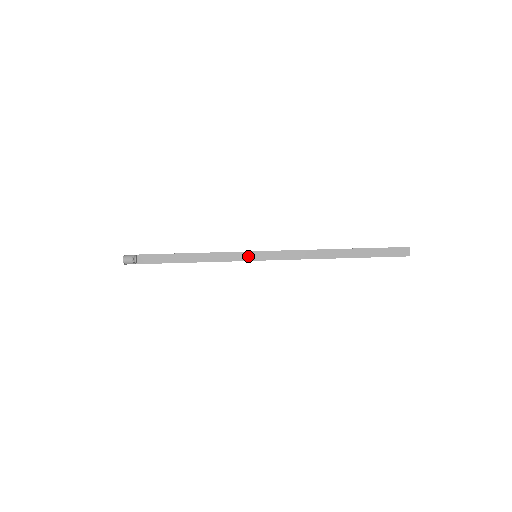
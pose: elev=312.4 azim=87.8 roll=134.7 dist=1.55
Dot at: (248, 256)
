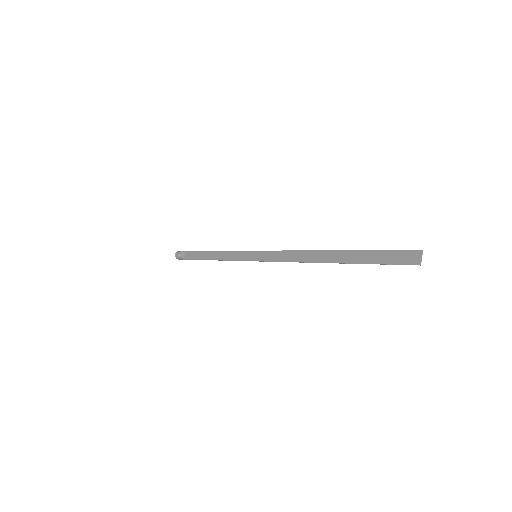
Dot at: (250, 256)
